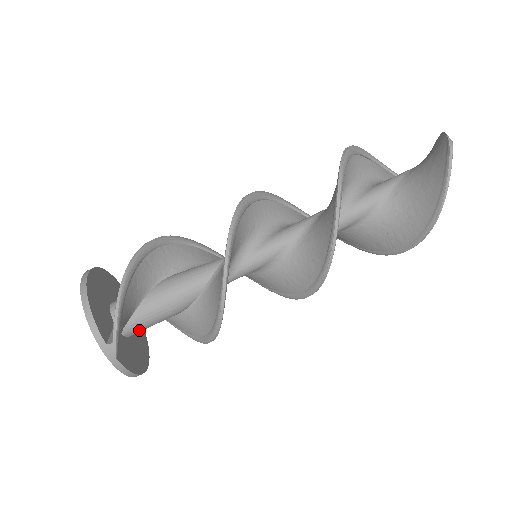
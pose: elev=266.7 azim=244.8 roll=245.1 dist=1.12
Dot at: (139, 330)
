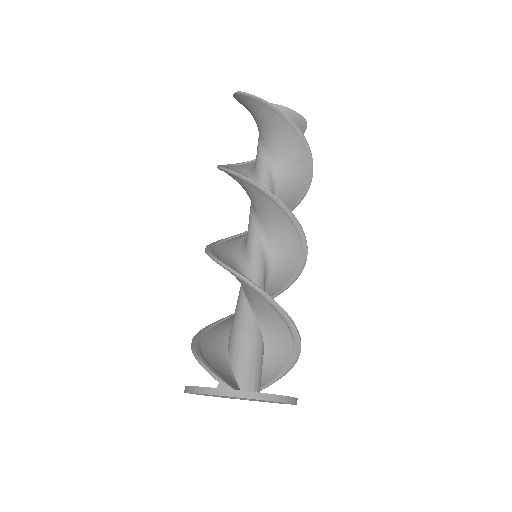
Dot at: (252, 378)
